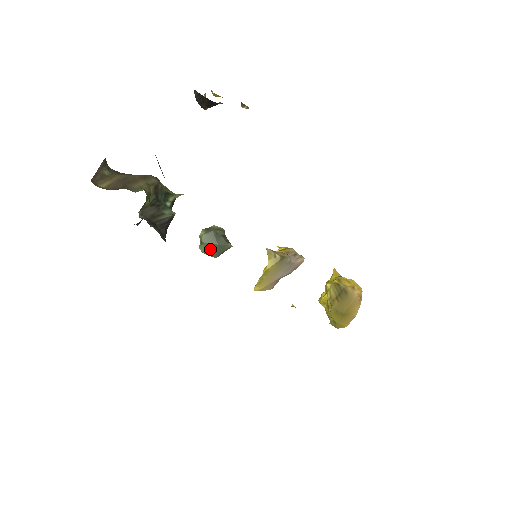
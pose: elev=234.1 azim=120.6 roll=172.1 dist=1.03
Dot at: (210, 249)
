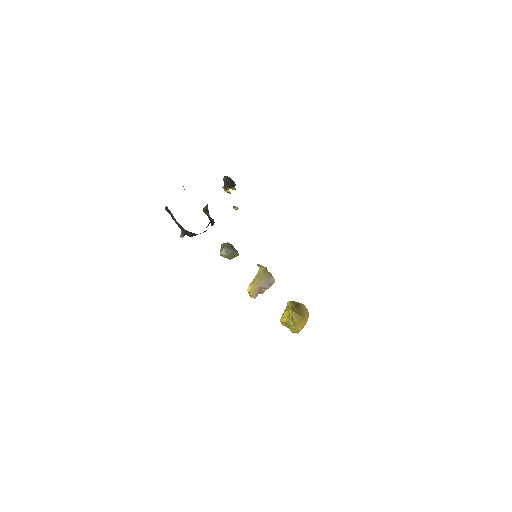
Dot at: (227, 252)
